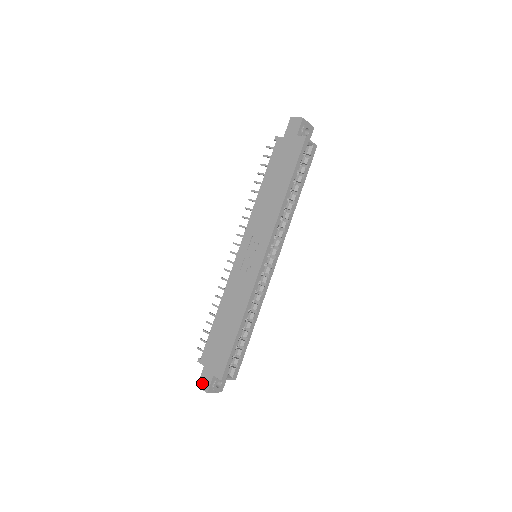
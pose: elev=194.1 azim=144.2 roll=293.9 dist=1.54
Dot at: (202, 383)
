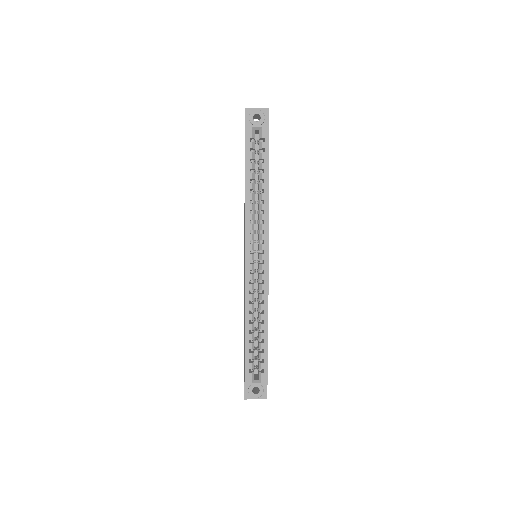
Dot at: occluded
